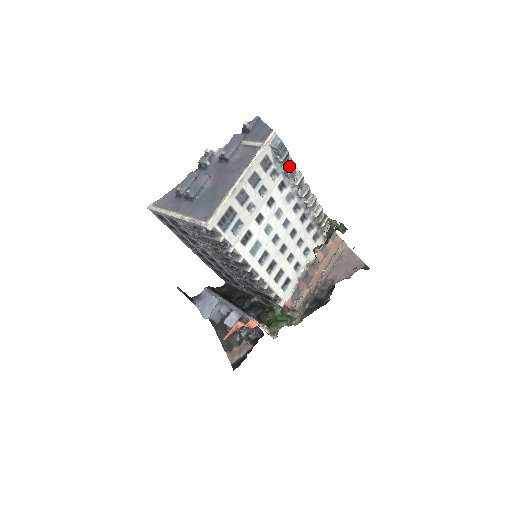
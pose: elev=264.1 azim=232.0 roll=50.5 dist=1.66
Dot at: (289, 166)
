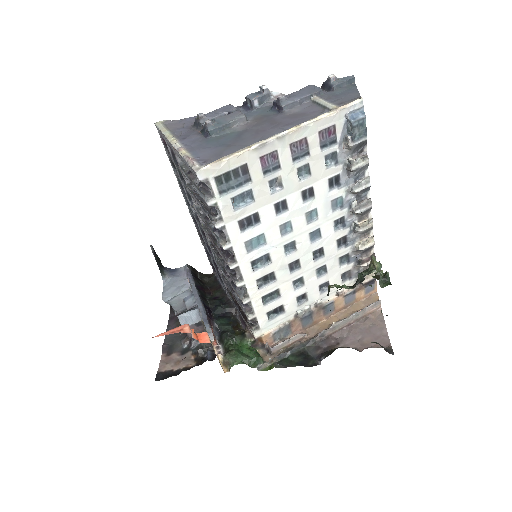
Dot at: (358, 159)
